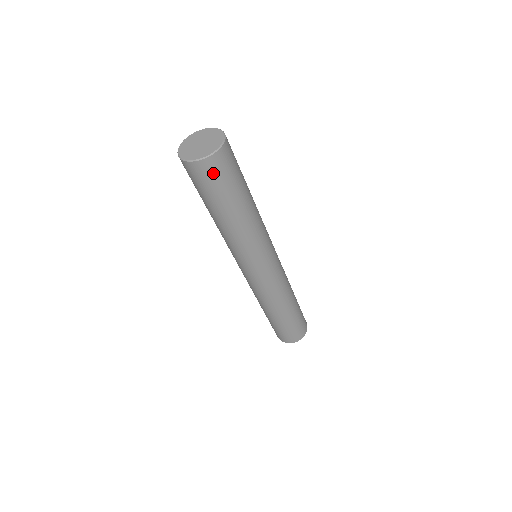
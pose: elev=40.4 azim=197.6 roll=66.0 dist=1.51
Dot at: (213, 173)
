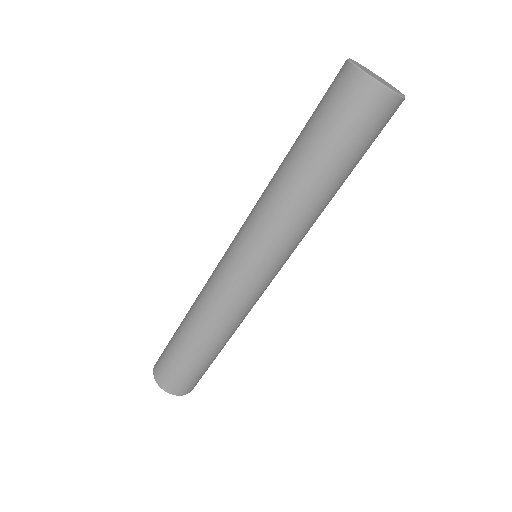
Dot at: (352, 101)
